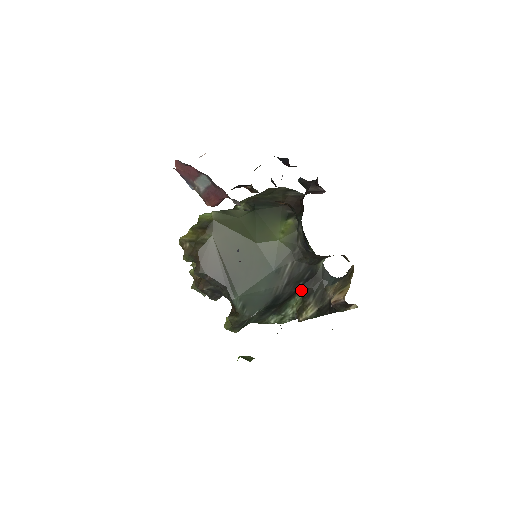
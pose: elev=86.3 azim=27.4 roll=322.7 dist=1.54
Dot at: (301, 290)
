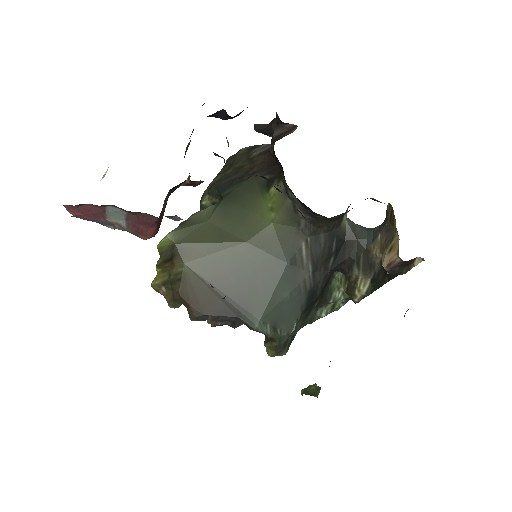
Dot at: (337, 267)
